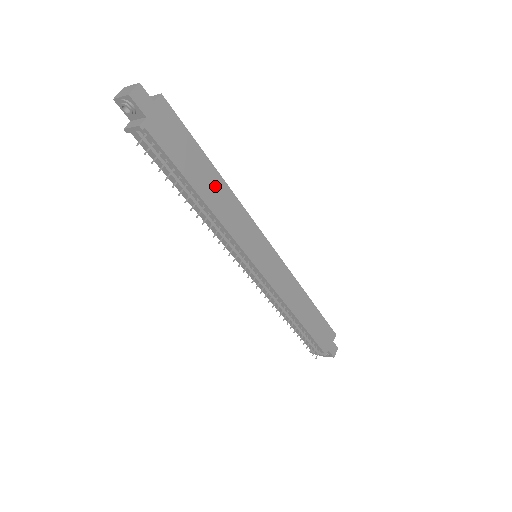
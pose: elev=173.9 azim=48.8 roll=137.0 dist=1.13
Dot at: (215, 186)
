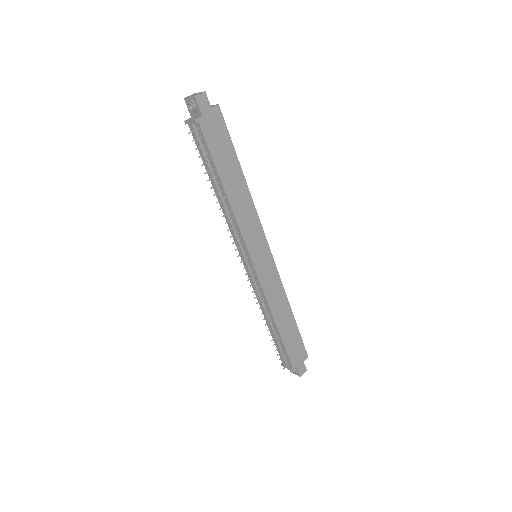
Dot at: (238, 185)
